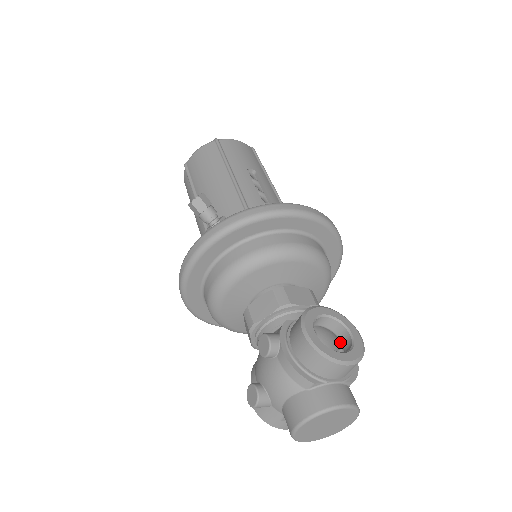
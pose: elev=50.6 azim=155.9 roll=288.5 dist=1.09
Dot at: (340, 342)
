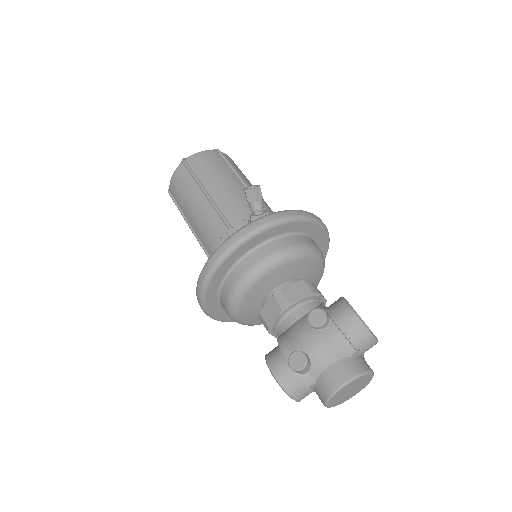
Dot at: occluded
